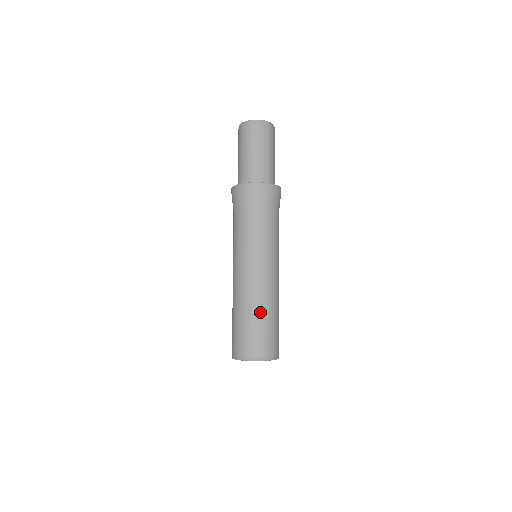
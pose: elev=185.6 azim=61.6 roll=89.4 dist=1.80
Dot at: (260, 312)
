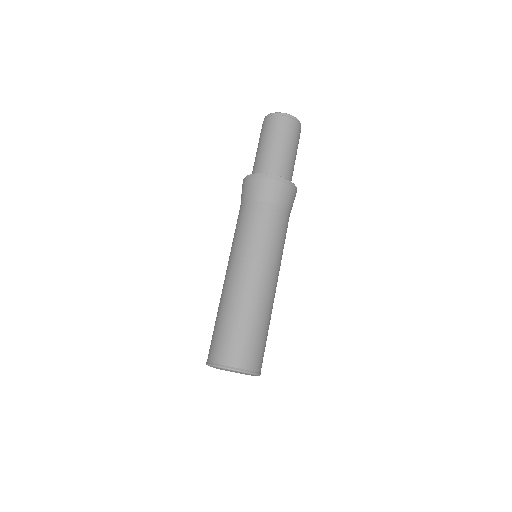
Dot at: (254, 316)
